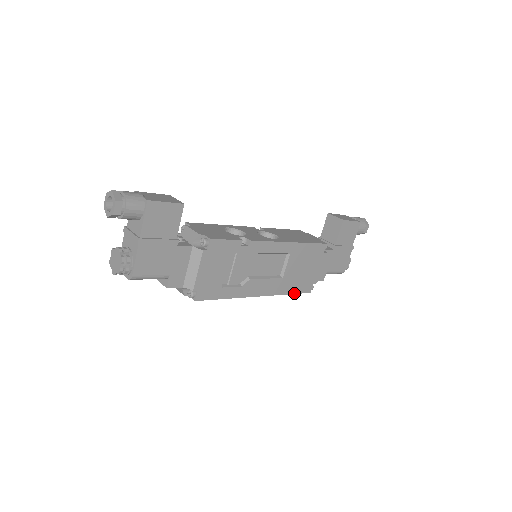
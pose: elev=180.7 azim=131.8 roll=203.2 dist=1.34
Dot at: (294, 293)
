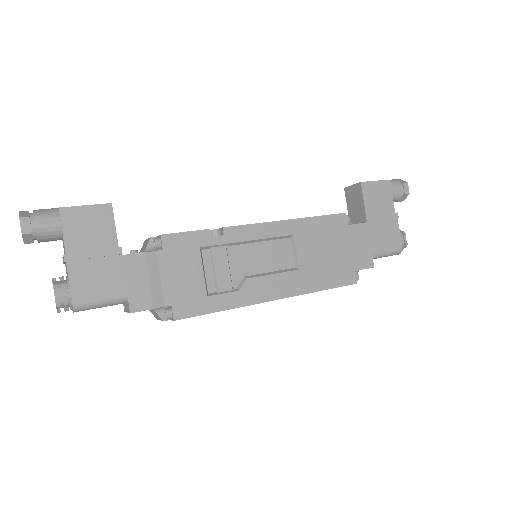
Dot at: (329, 288)
